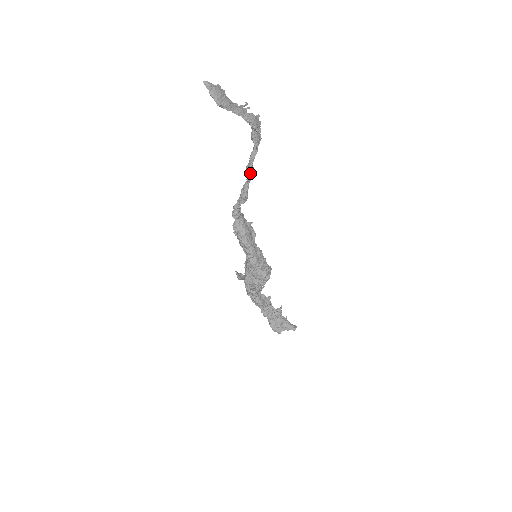
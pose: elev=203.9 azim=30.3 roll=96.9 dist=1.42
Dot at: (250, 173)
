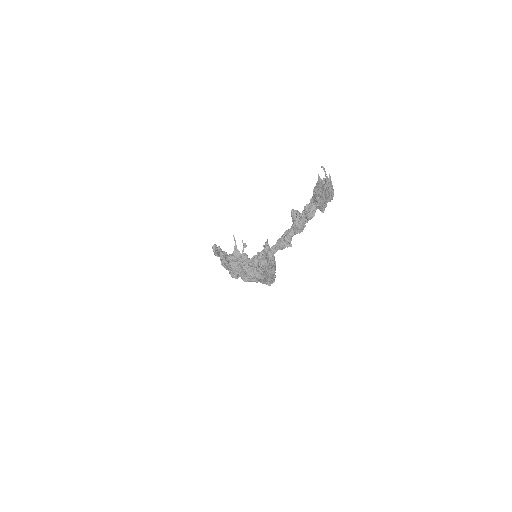
Dot at: (302, 228)
